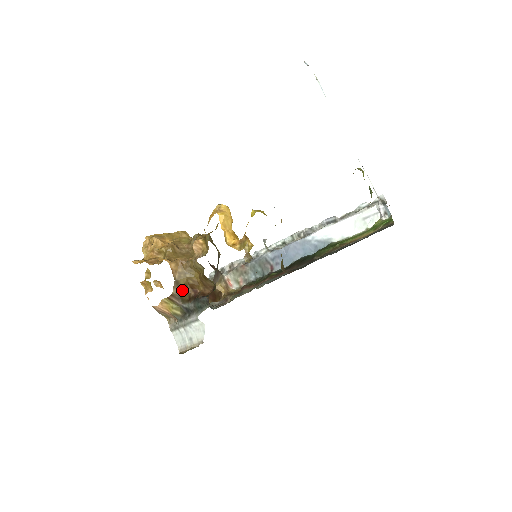
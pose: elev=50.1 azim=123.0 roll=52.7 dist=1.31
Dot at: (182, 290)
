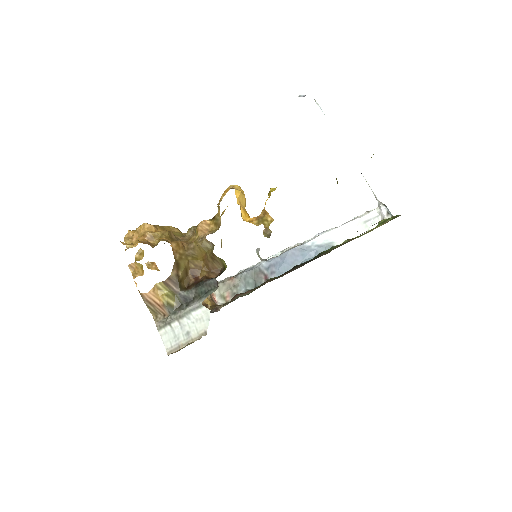
Dot at: (181, 274)
